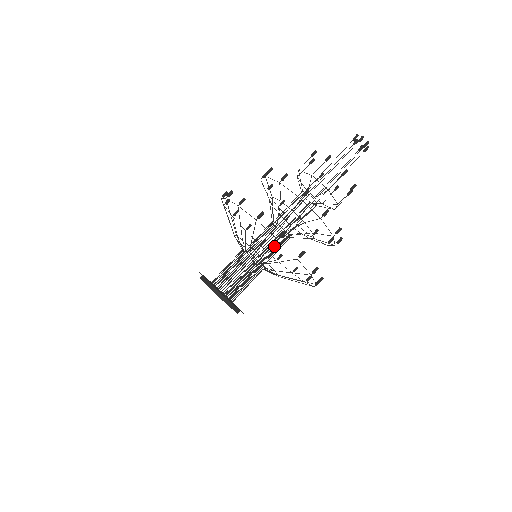
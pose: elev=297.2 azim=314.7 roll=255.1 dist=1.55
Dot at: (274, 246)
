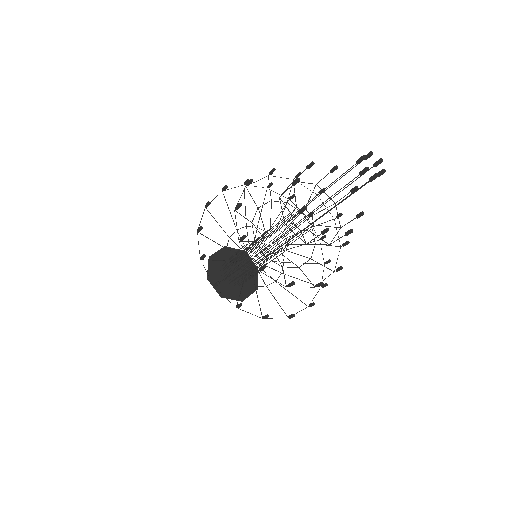
Dot at: occluded
